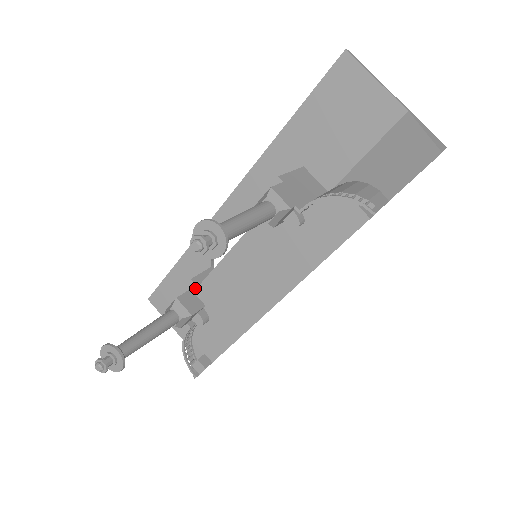
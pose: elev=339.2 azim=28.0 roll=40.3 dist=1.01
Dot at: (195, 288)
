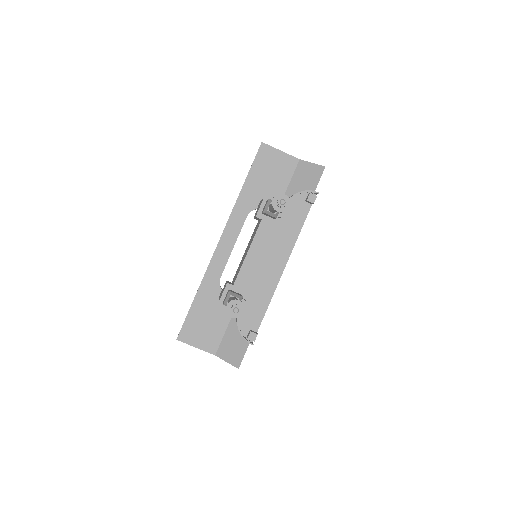
Dot at: (232, 287)
